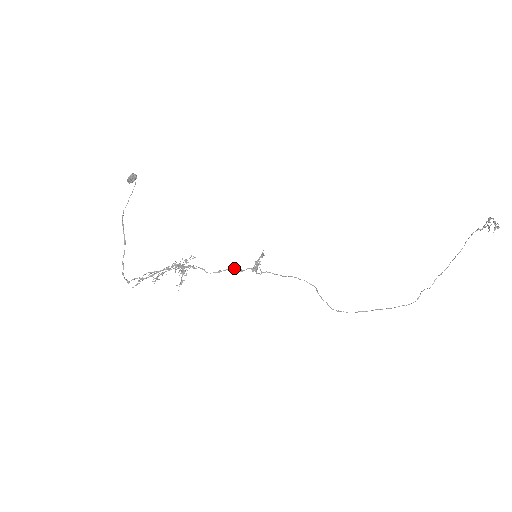
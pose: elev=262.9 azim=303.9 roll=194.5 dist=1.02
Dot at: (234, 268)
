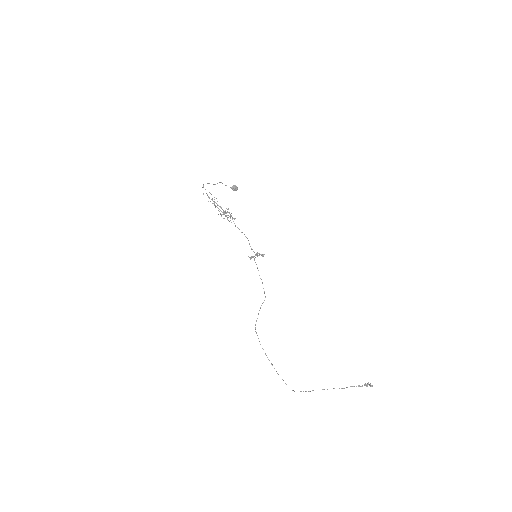
Dot at: occluded
